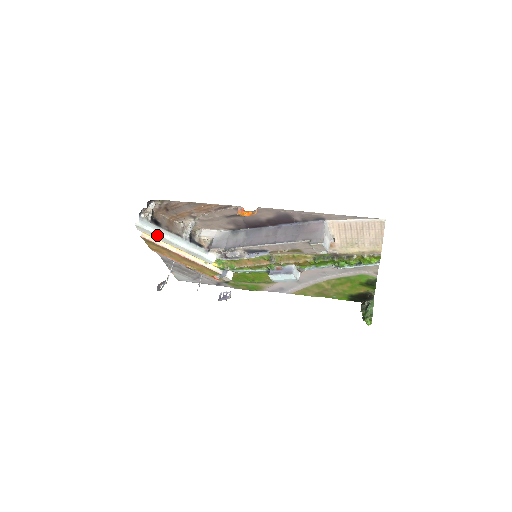
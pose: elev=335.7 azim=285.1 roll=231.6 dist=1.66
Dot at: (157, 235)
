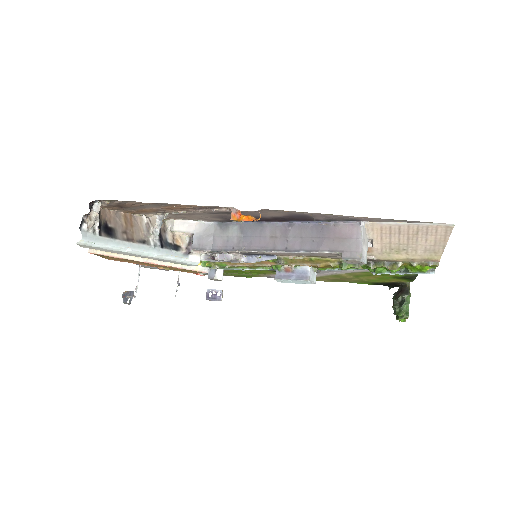
Dot at: (113, 250)
